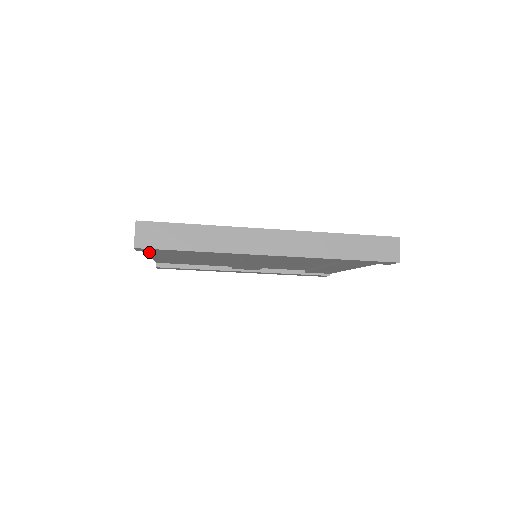
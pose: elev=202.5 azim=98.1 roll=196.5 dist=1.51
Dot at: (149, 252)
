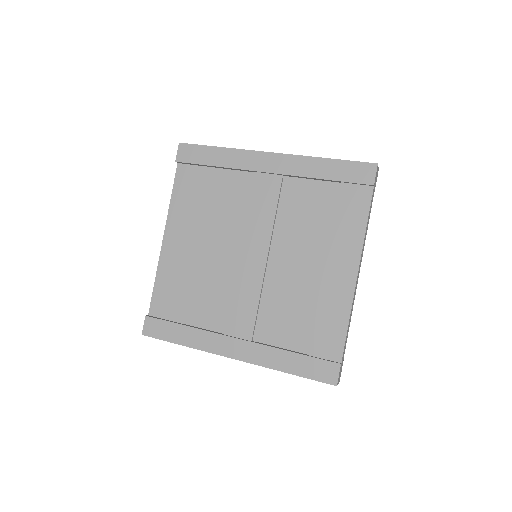
Dot at: occluded
